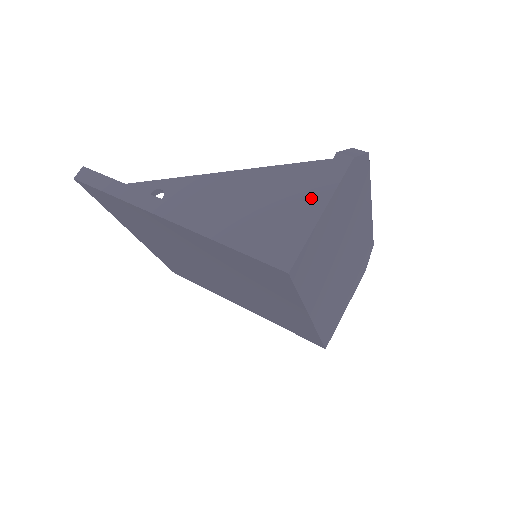
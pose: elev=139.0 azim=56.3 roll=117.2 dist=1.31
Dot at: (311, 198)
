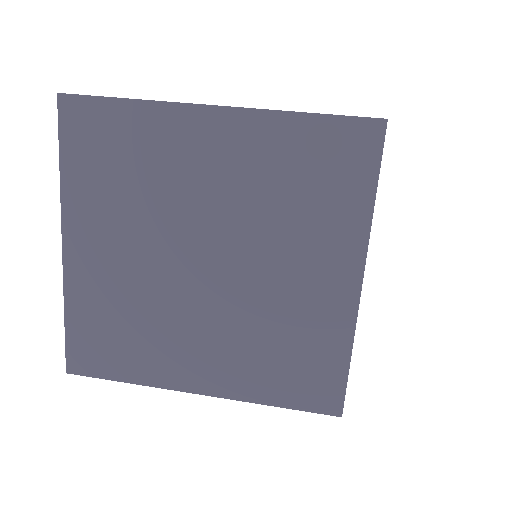
Dot at: occluded
